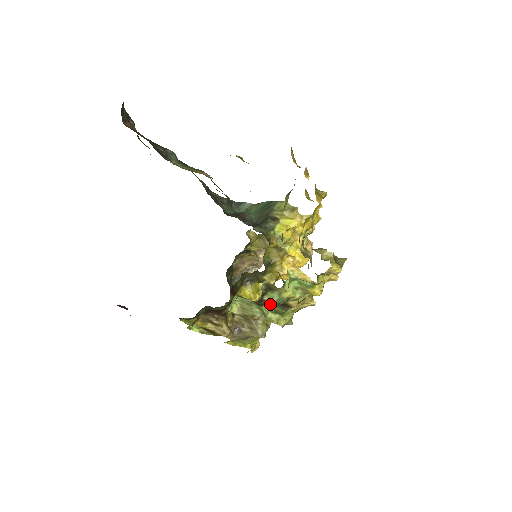
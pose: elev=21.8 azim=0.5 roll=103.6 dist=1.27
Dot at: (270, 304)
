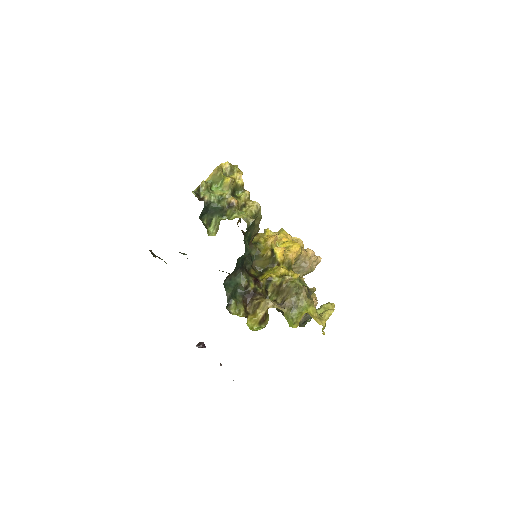
Dot at: (207, 198)
